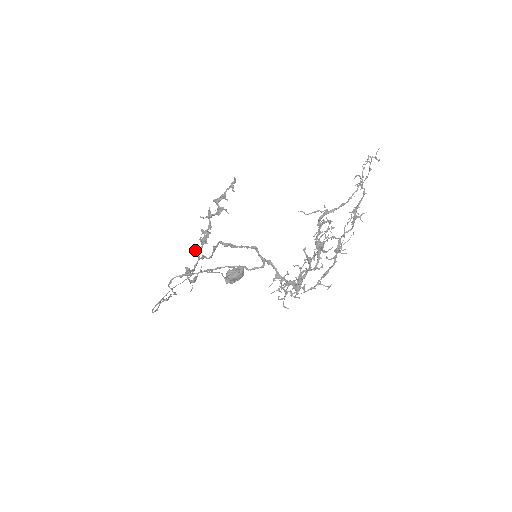
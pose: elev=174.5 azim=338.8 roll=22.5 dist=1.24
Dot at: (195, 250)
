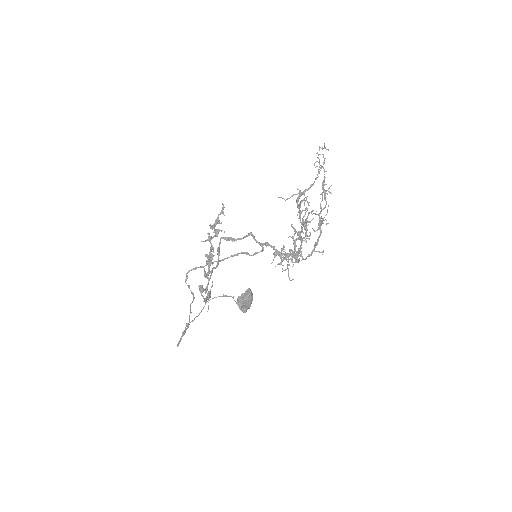
Dot at: (204, 272)
